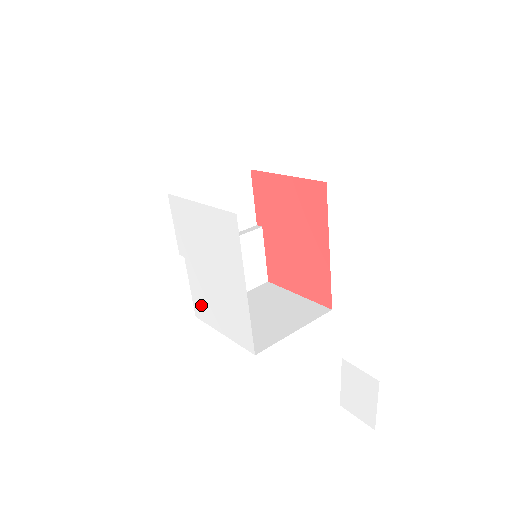
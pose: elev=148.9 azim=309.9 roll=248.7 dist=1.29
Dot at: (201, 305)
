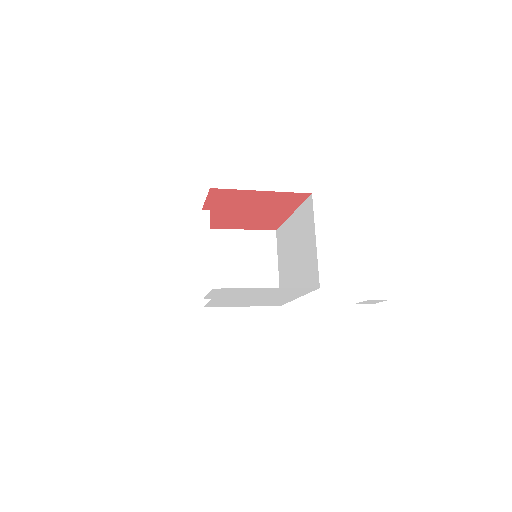
Dot at: occluded
